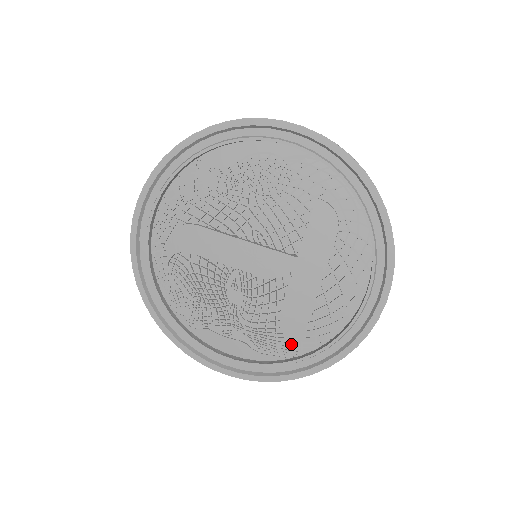
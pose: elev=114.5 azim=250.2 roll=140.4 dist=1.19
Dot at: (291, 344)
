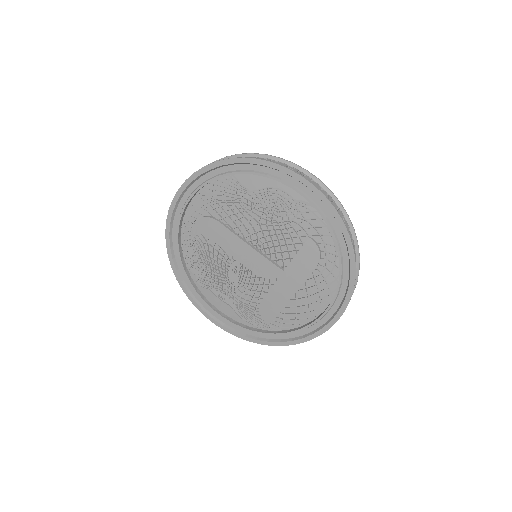
Dot at: (264, 321)
